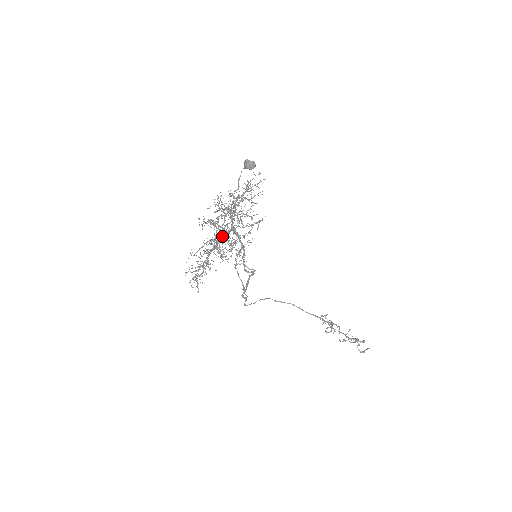
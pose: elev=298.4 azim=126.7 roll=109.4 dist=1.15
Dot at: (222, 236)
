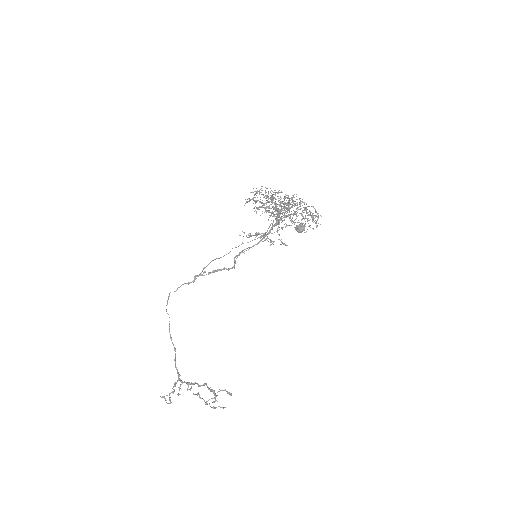
Dot at: occluded
